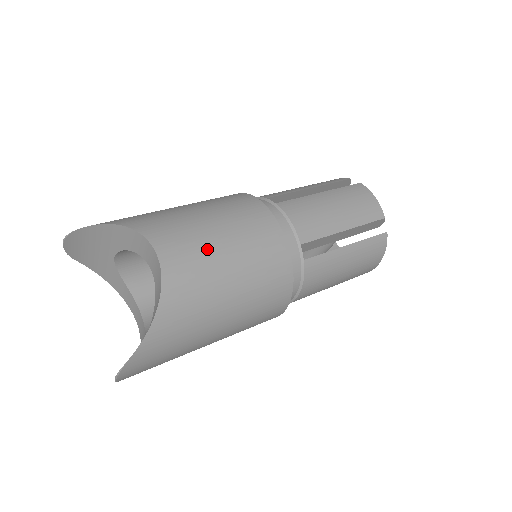
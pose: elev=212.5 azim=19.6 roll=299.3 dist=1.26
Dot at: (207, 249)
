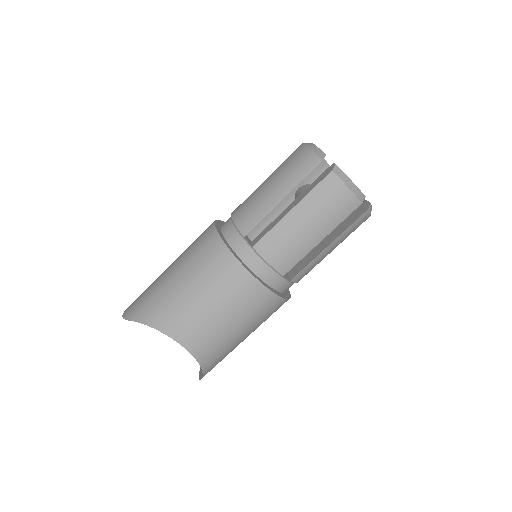
Dot at: (213, 328)
